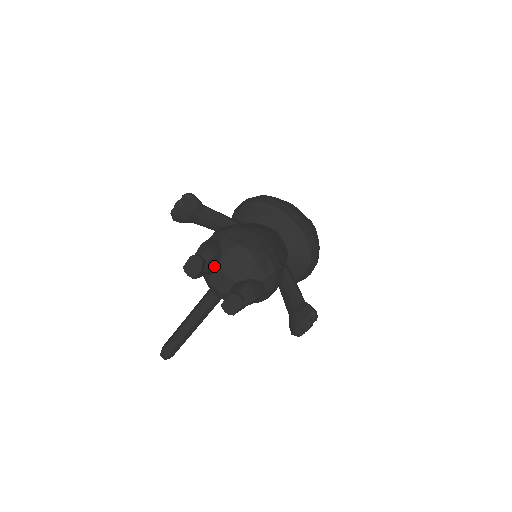
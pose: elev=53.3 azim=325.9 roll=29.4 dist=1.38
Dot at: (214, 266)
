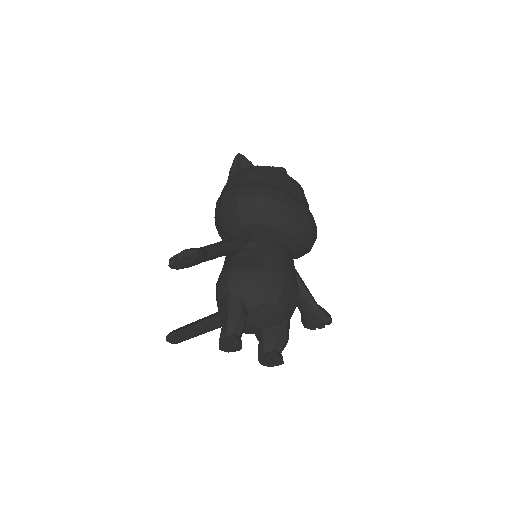
Dot at: occluded
